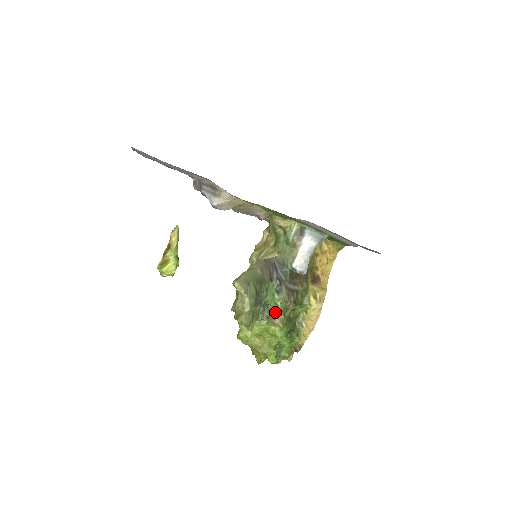
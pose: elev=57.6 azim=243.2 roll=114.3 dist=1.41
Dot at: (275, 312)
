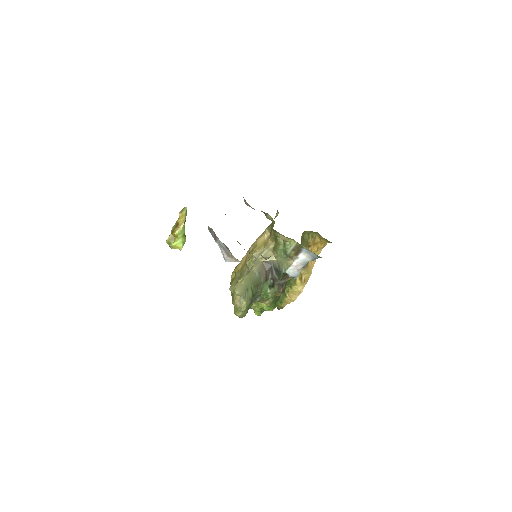
Dot at: (266, 298)
